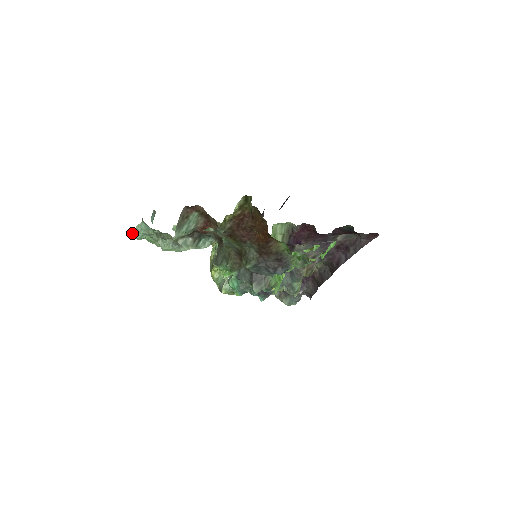
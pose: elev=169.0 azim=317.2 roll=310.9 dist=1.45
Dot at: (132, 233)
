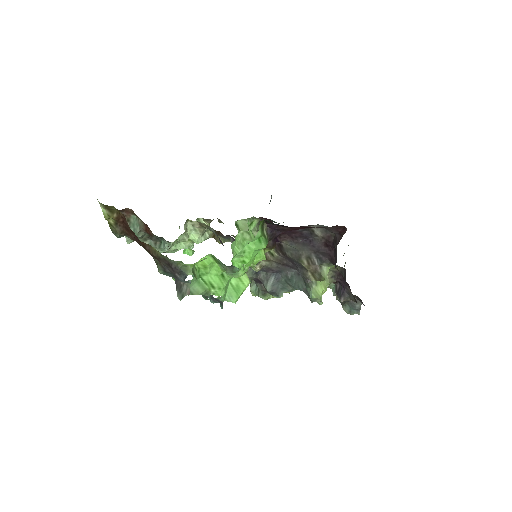
Dot at: occluded
